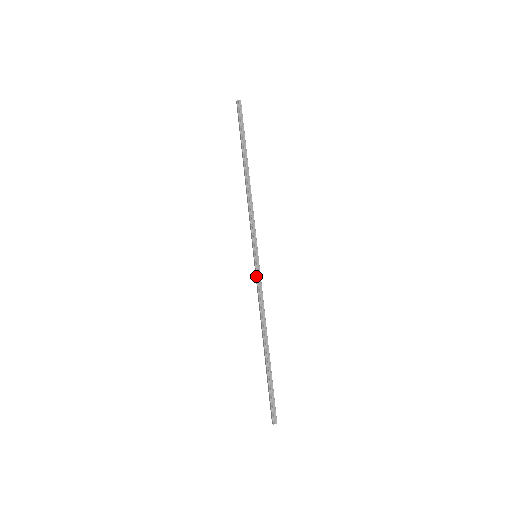
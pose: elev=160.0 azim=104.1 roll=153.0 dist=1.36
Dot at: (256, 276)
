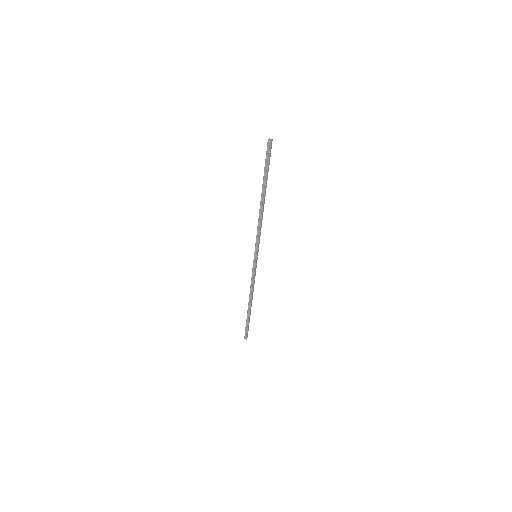
Dot at: (252, 268)
